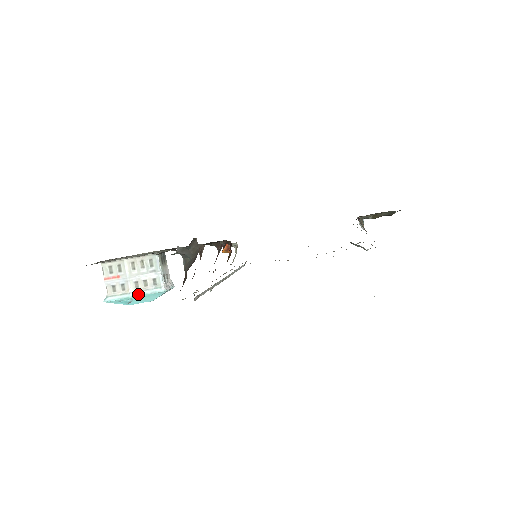
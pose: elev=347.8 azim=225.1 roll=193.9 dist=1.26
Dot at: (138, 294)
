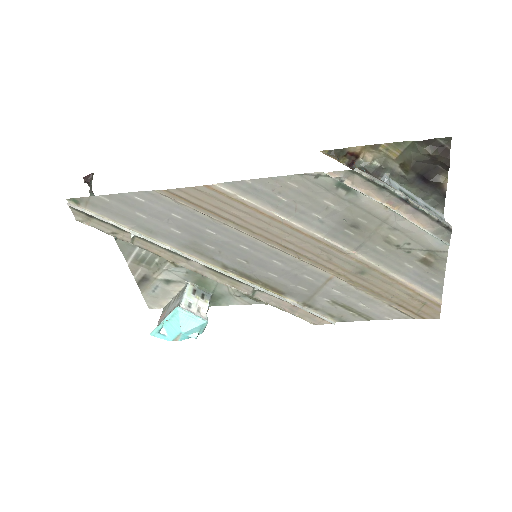
Dot at: (165, 319)
